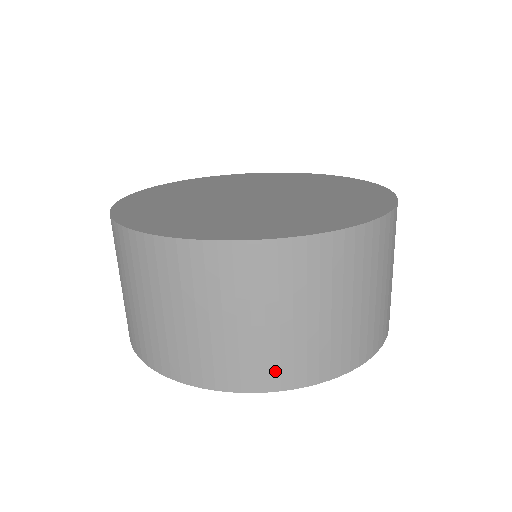
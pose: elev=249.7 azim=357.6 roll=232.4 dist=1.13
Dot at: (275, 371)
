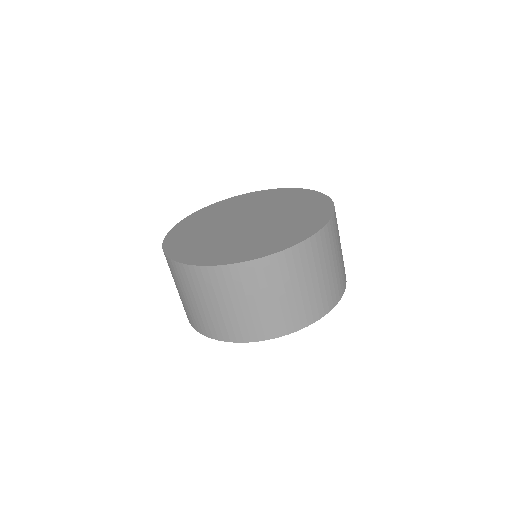
Dot at: (340, 287)
